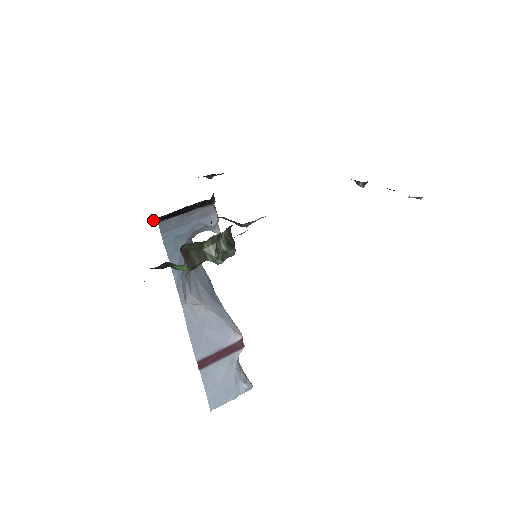
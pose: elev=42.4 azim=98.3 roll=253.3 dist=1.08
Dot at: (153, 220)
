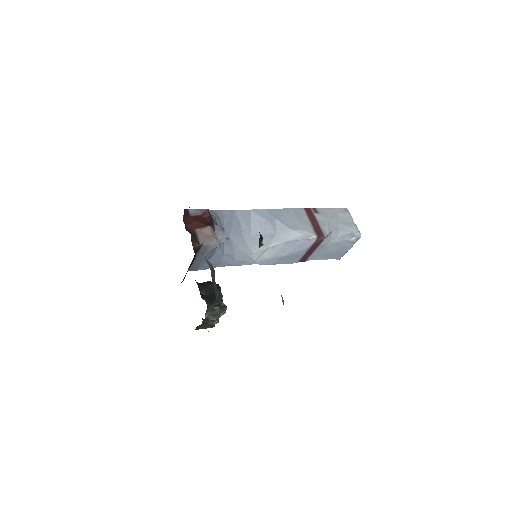
Dot at: occluded
